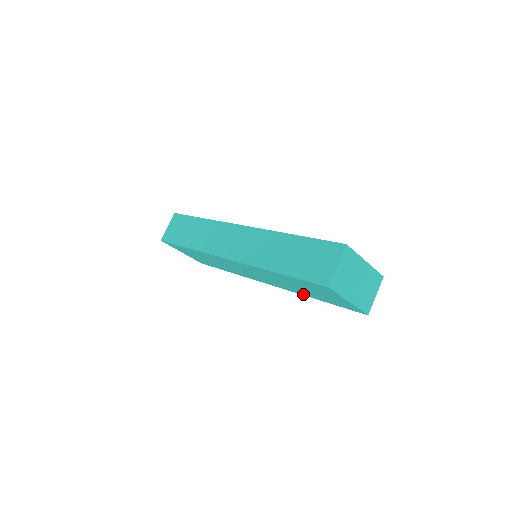
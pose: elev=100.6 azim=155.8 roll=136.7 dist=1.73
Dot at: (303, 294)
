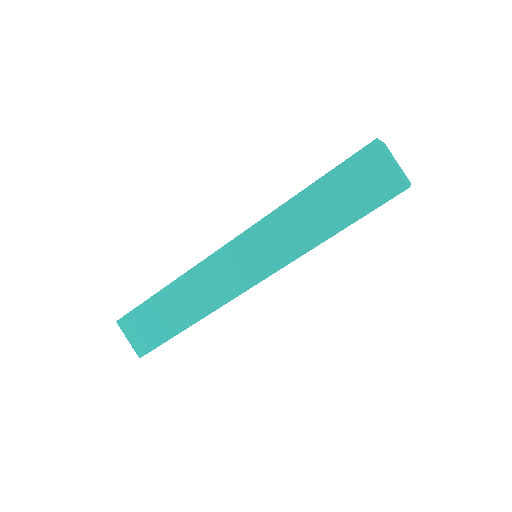
Dot at: occluded
